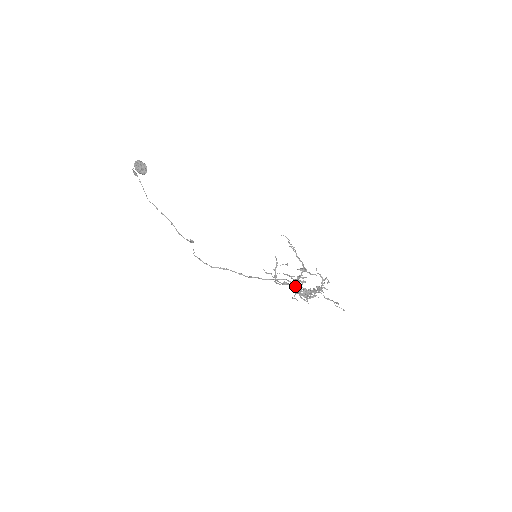
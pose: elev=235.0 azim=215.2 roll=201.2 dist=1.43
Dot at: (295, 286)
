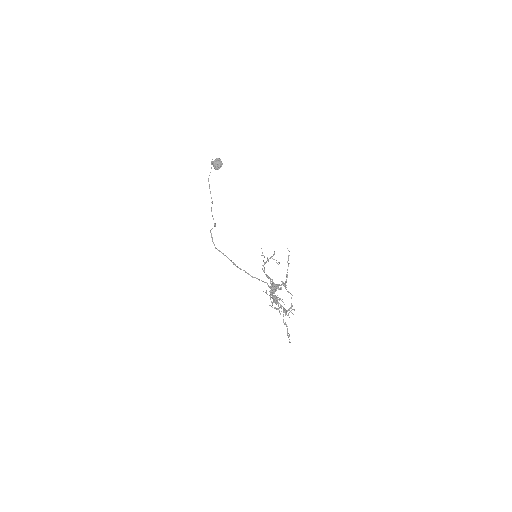
Dot at: (272, 286)
